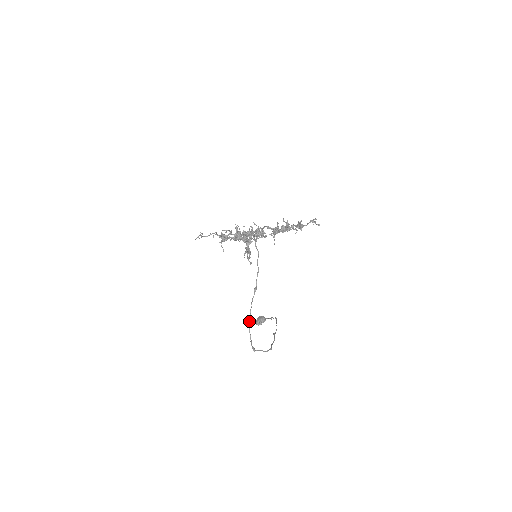
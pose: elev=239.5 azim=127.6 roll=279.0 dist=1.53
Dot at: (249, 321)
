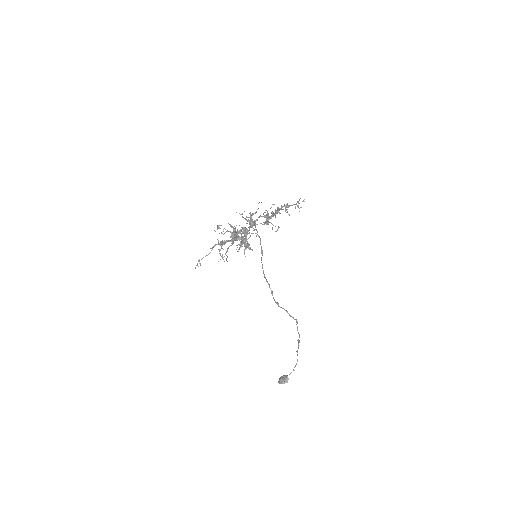
Dot at: (264, 275)
